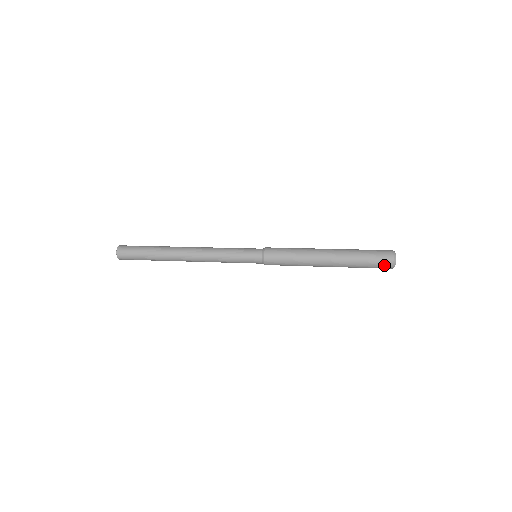
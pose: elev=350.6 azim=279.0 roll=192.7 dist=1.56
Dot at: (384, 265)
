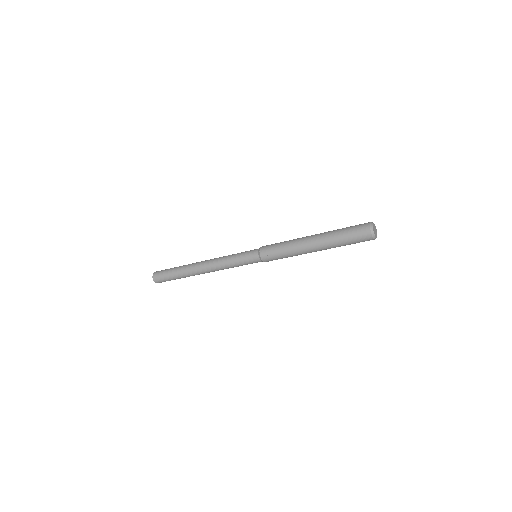
Dot at: (362, 228)
